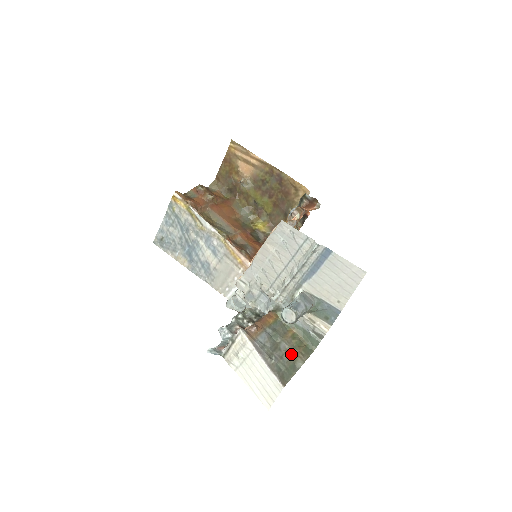
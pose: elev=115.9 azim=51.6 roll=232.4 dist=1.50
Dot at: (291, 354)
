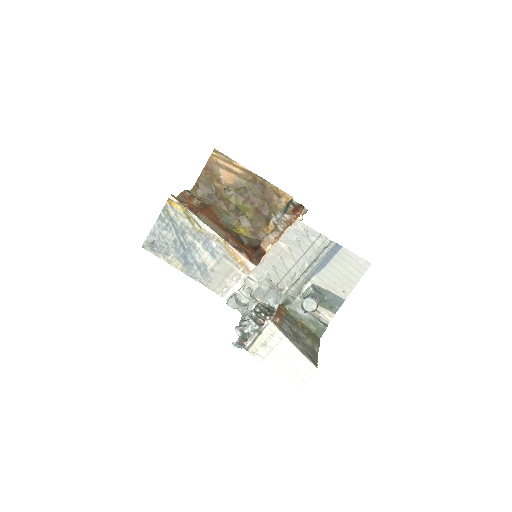
Dot at: (308, 341)
